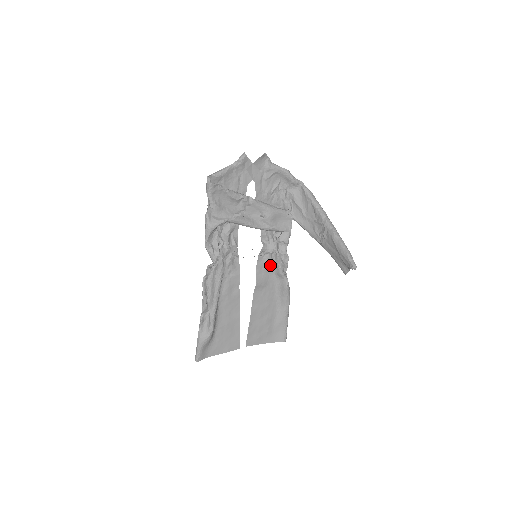
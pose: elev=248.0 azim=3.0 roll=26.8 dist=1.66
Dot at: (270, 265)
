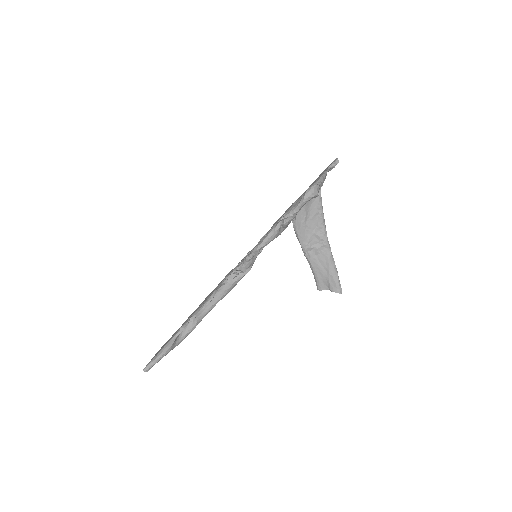
Dot at: occluded
